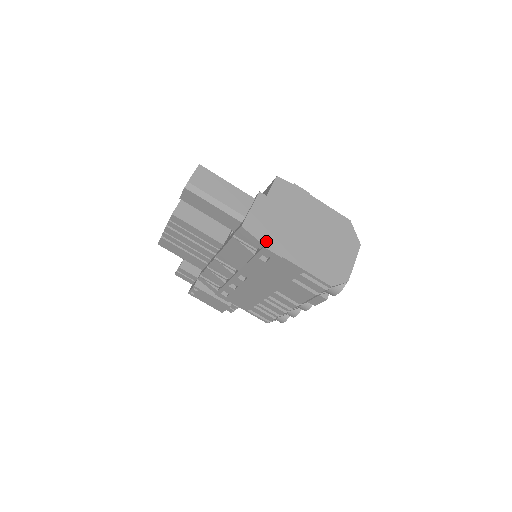
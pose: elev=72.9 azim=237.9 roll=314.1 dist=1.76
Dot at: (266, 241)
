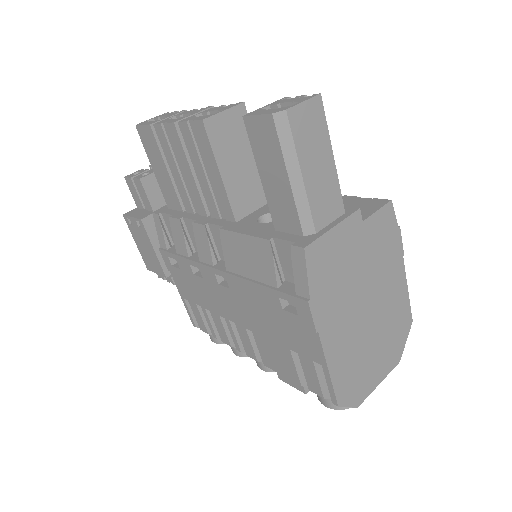
Dot at: (316, 293)
